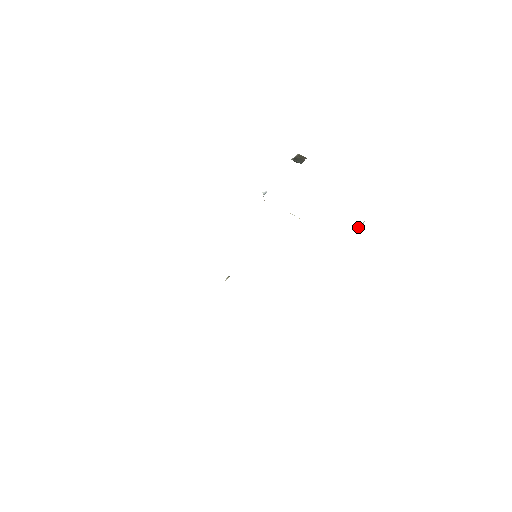
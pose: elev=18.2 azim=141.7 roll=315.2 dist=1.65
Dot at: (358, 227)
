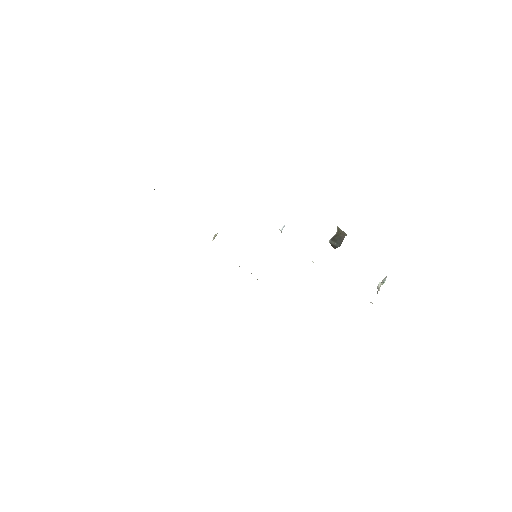
Dot at: (380, 286)
